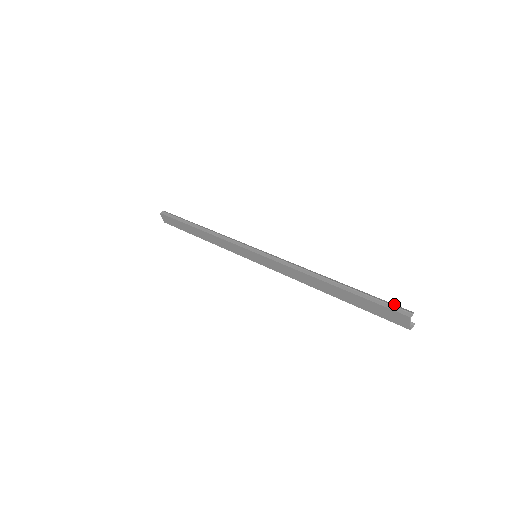
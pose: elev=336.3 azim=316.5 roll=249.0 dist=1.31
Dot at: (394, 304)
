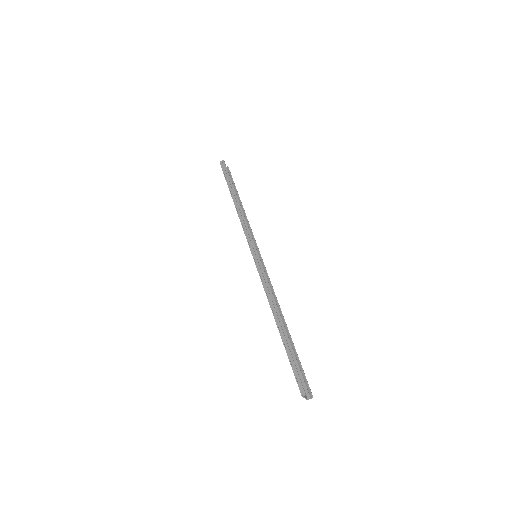
Dot at: (302, 376)
